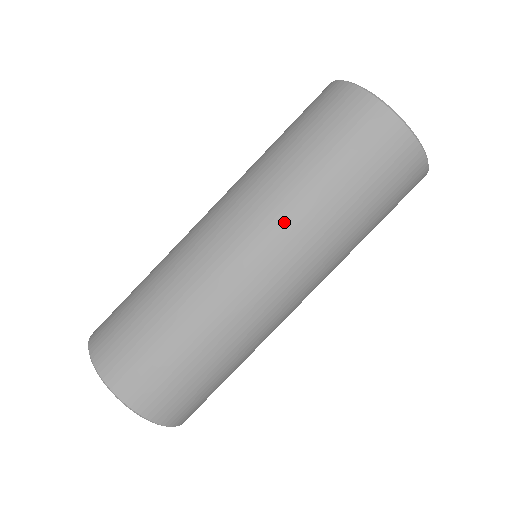
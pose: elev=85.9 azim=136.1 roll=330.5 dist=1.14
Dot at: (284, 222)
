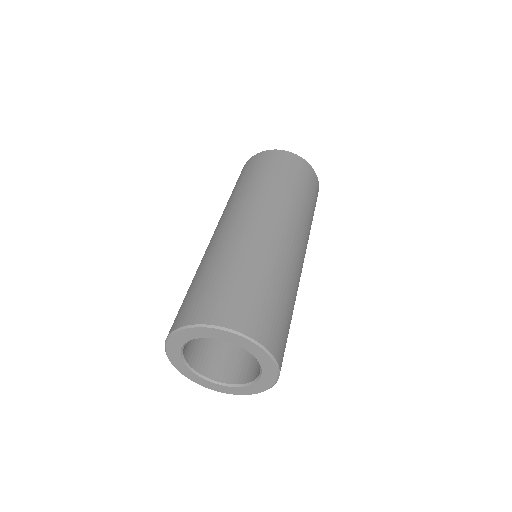
Dot at: (234, 204)
